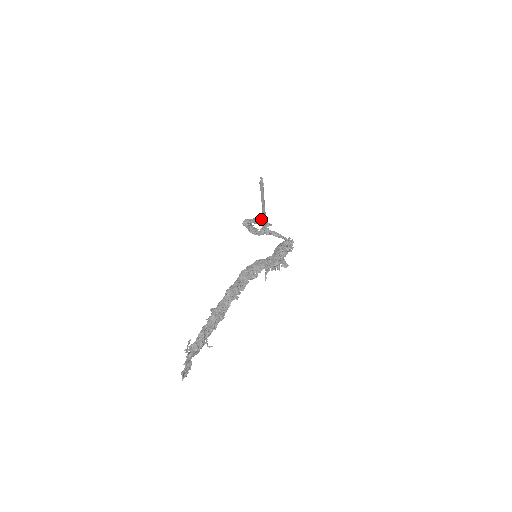
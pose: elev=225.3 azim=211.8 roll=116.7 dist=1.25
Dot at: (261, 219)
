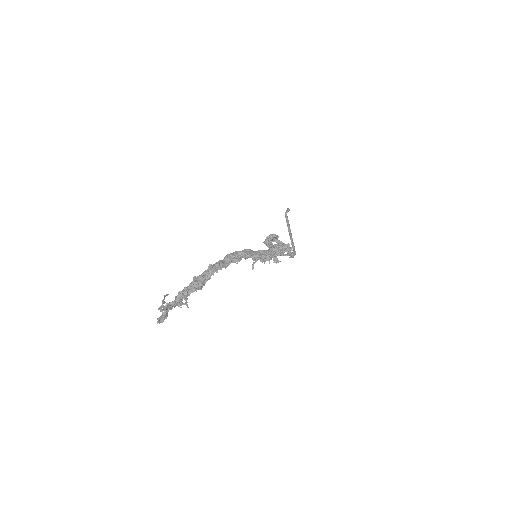
Dot at: occluded
